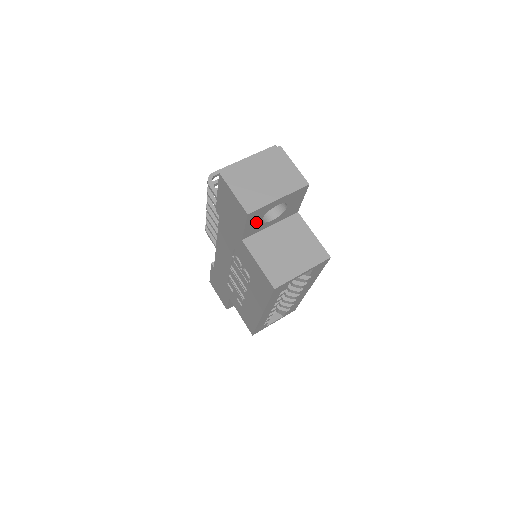
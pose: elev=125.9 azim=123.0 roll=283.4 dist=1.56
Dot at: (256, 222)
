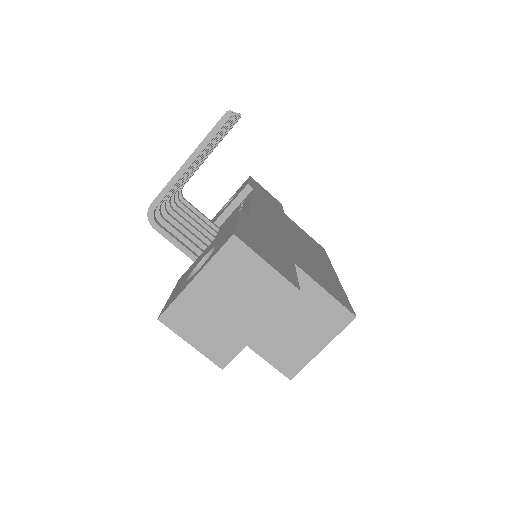
Dot at: occluded
